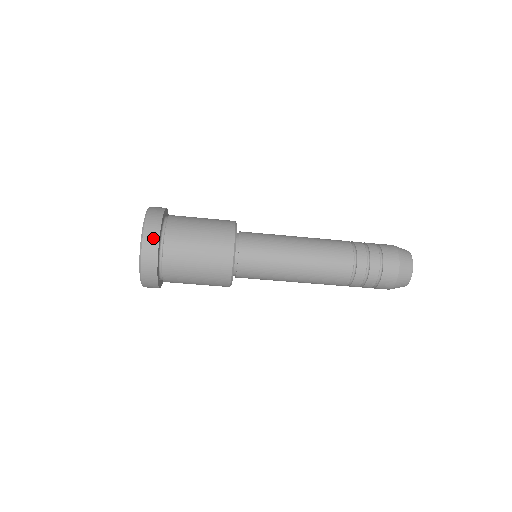
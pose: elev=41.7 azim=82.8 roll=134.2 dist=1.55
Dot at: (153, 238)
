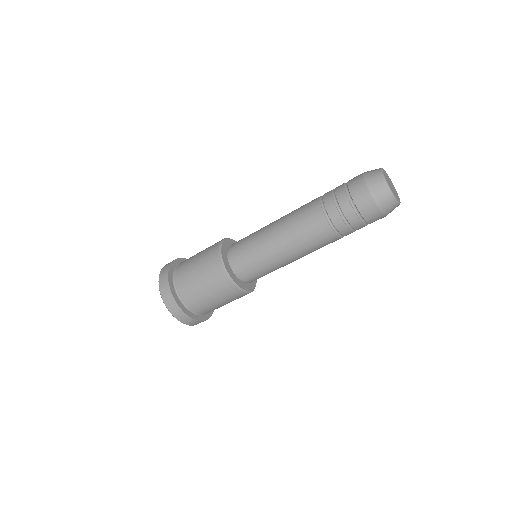
Dot at: (167, 293)
